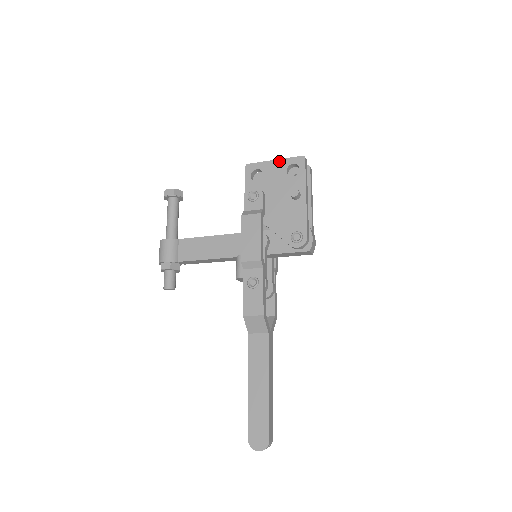
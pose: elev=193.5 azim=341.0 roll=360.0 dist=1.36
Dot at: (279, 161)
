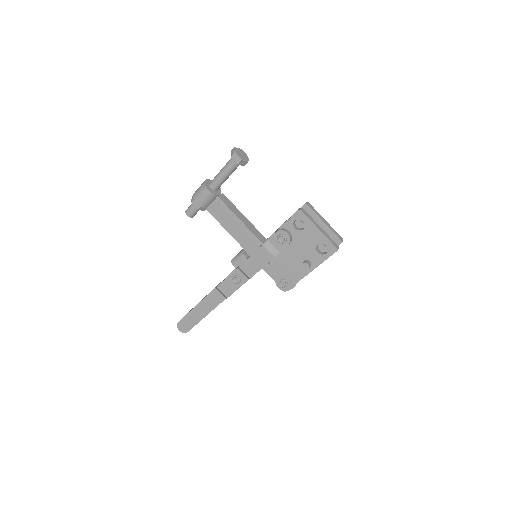
Dot at: (321, 234)
